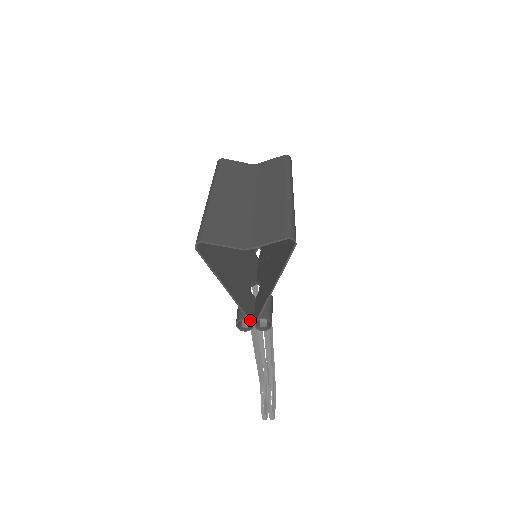
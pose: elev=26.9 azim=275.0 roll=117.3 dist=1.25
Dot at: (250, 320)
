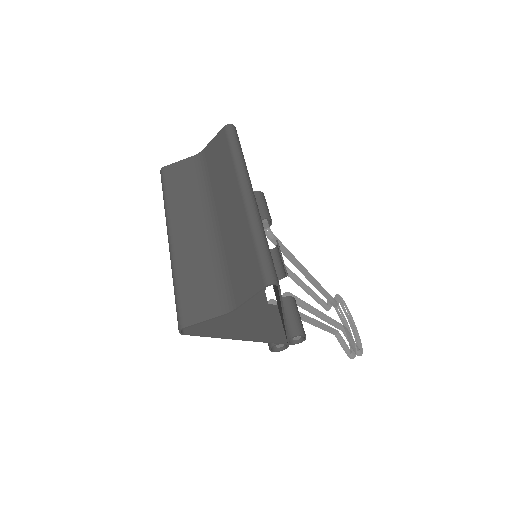
Dot at: (281, 343)
